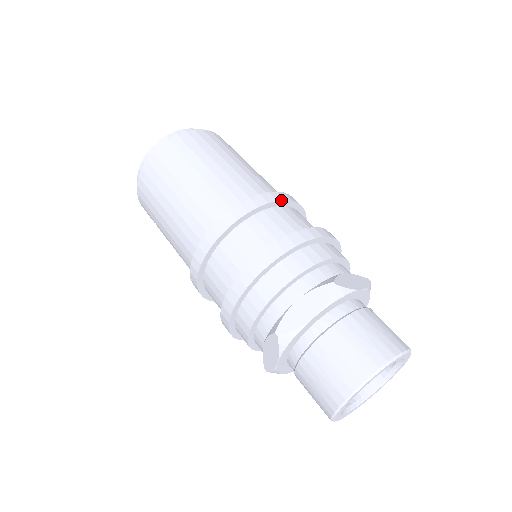
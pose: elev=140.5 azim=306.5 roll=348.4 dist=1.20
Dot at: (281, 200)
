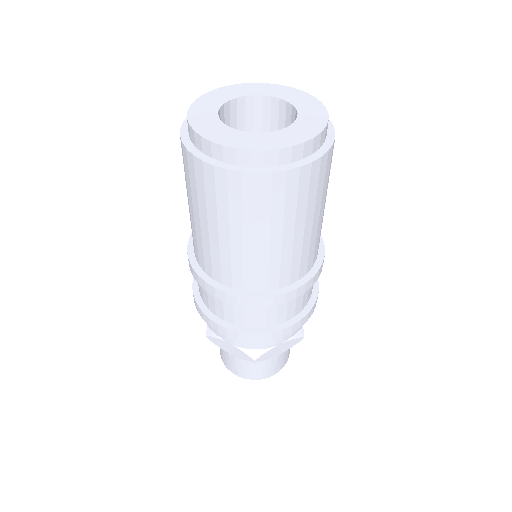
Dot at: occluded
